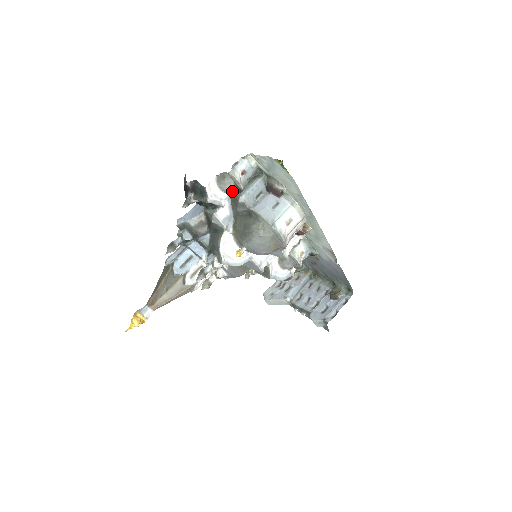
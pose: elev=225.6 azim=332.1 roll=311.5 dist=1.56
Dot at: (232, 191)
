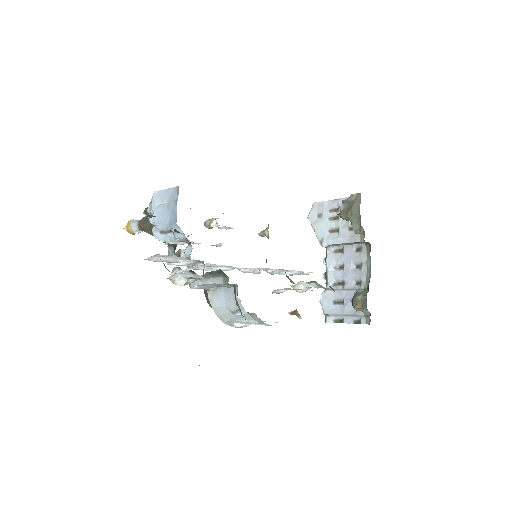
Dot at: occluded
